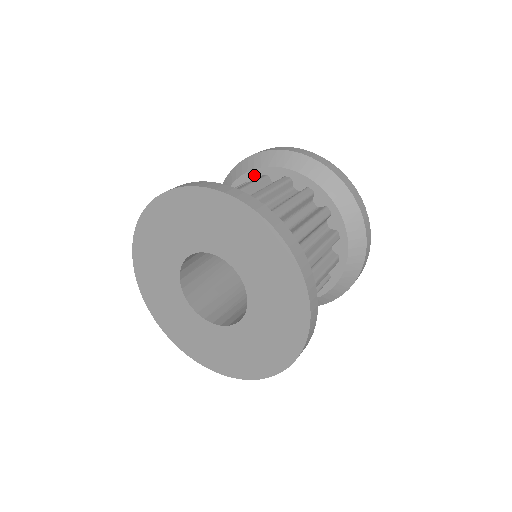
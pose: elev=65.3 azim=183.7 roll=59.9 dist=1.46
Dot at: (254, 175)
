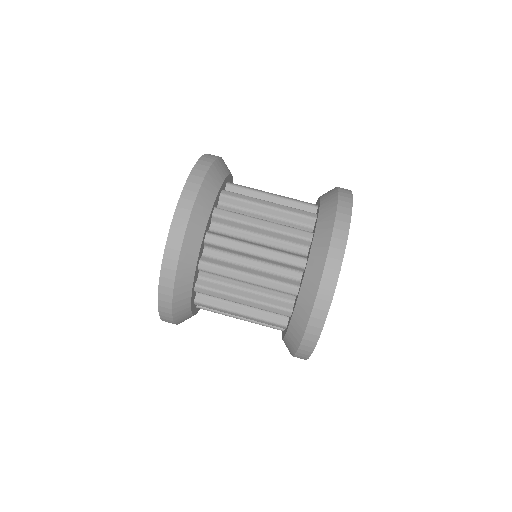
Dot at: occluded
